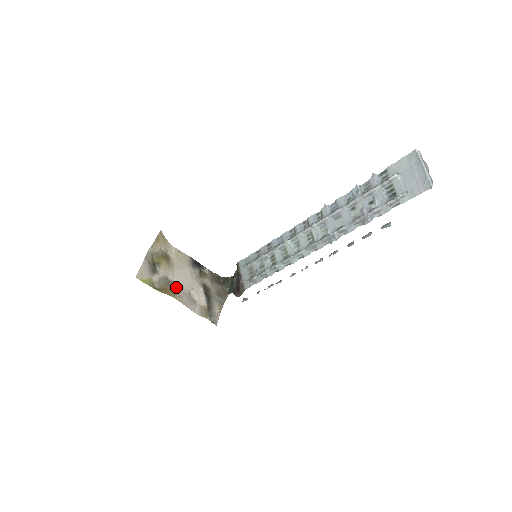
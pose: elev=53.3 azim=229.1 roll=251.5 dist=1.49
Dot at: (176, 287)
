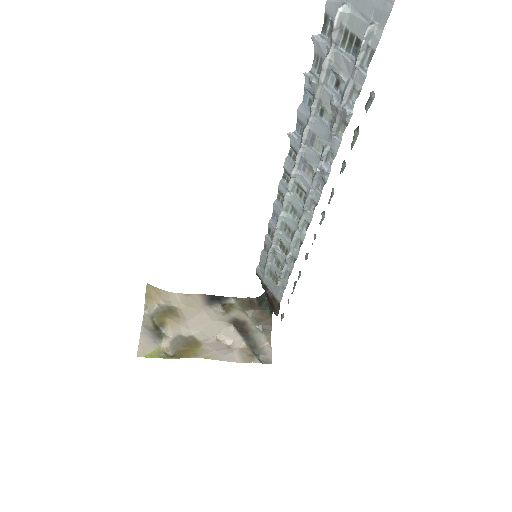
Dot at: (197, 342)
